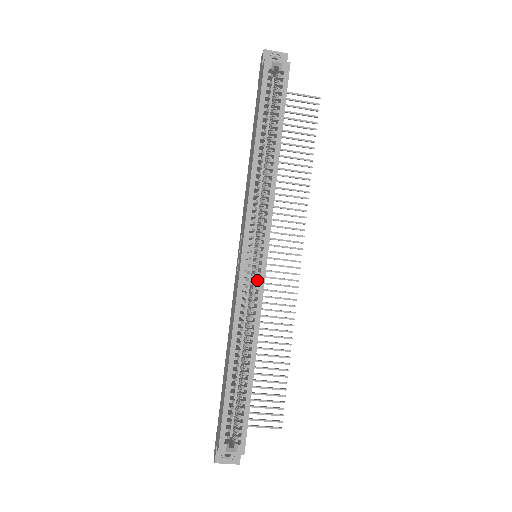
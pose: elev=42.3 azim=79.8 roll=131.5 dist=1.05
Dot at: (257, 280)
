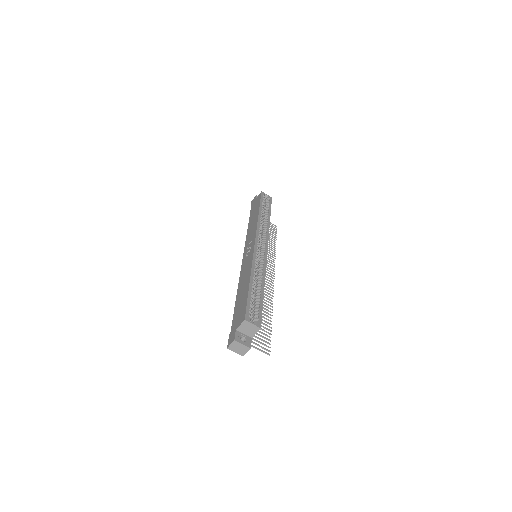
Dot at: (263, 255)
